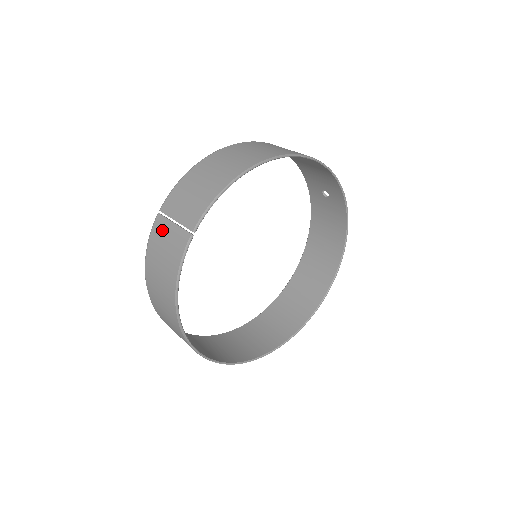
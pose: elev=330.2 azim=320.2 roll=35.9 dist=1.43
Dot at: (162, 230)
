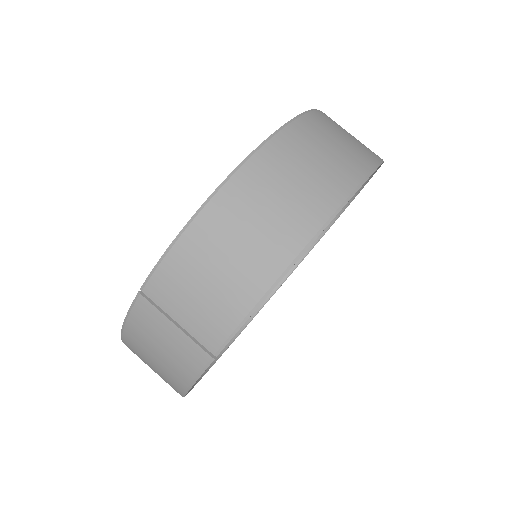
Dot at: (153, 324)
